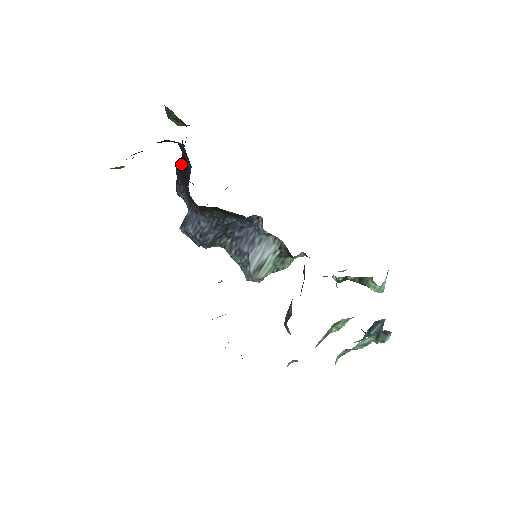
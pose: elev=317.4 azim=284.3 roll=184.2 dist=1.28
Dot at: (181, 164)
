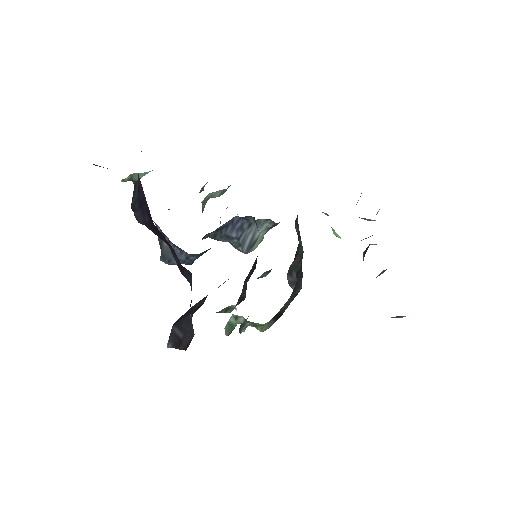
Dot at: (150, 226)
